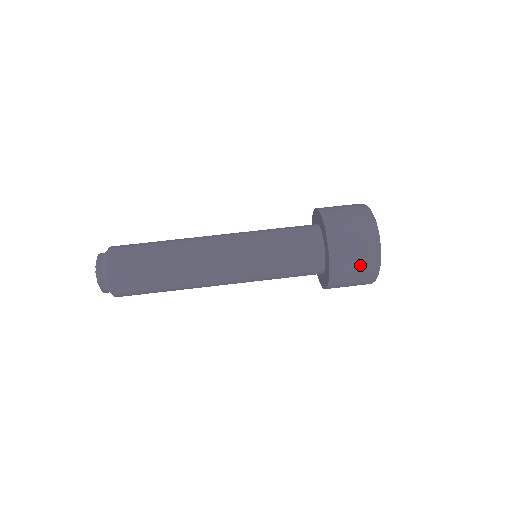
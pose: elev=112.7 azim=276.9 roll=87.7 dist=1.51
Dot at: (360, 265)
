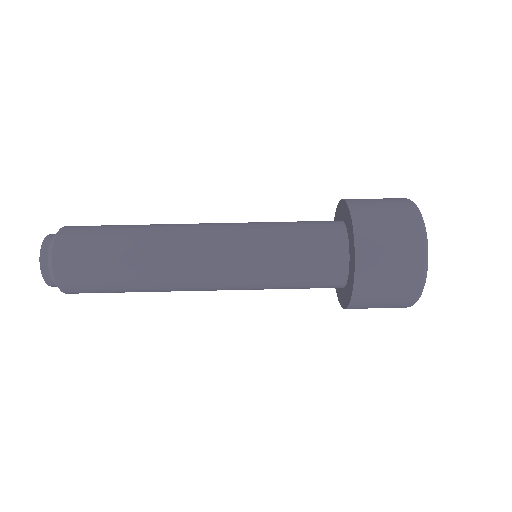
Dot at: (398, 251)
